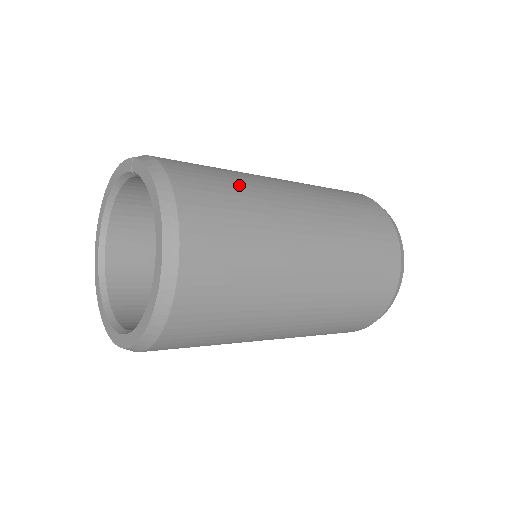
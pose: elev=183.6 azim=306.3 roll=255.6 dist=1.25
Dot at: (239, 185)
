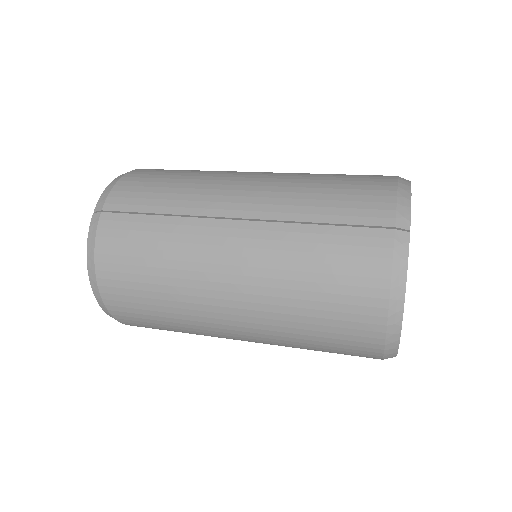
Dot at: (160, 269)
